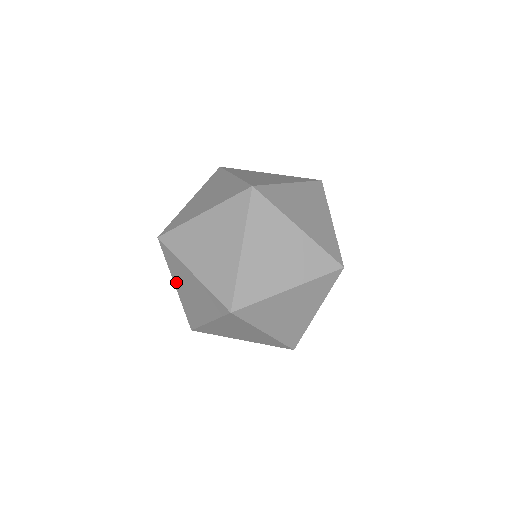
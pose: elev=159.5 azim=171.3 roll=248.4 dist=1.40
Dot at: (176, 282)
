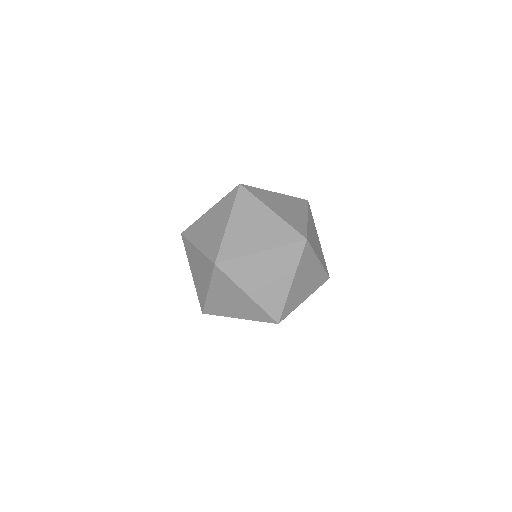
Dot at: occluded
